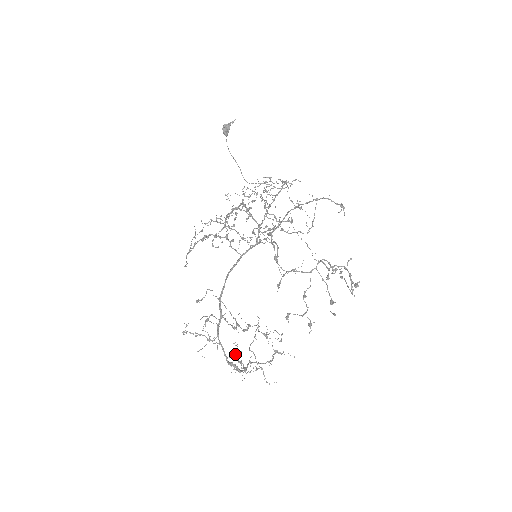
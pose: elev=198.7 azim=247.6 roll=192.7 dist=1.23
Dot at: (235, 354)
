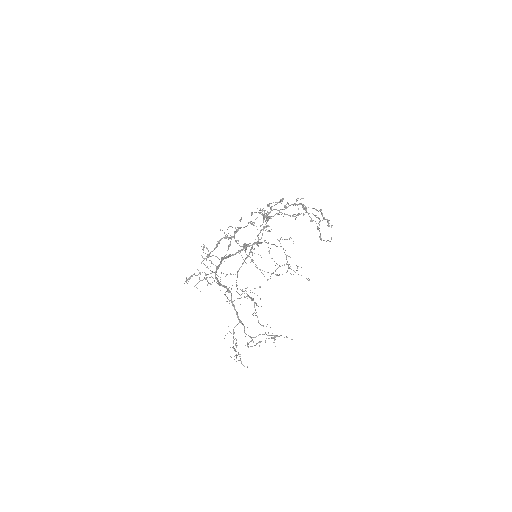
Dot at: (231, 333)
